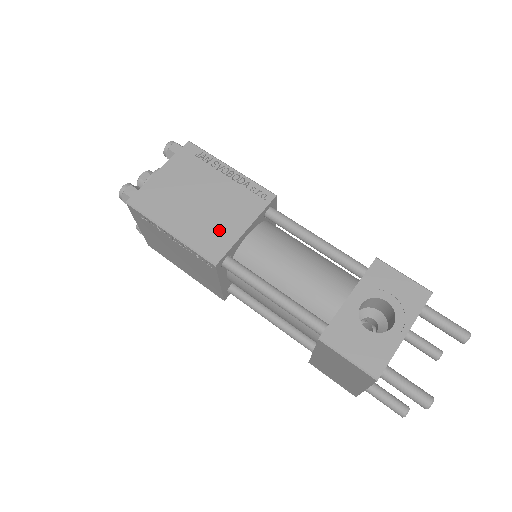
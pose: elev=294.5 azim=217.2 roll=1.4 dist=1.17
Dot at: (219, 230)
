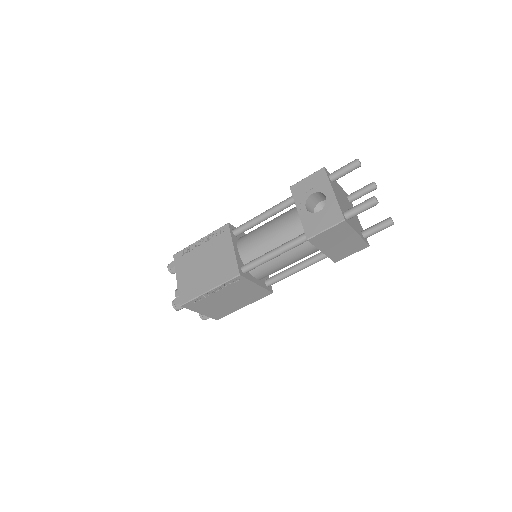
Dot at: (225, 263)
